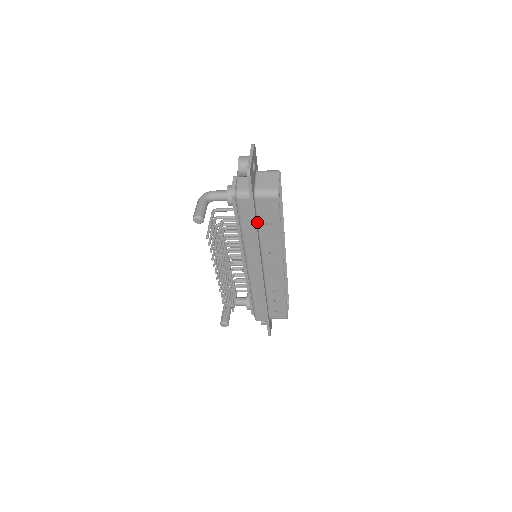
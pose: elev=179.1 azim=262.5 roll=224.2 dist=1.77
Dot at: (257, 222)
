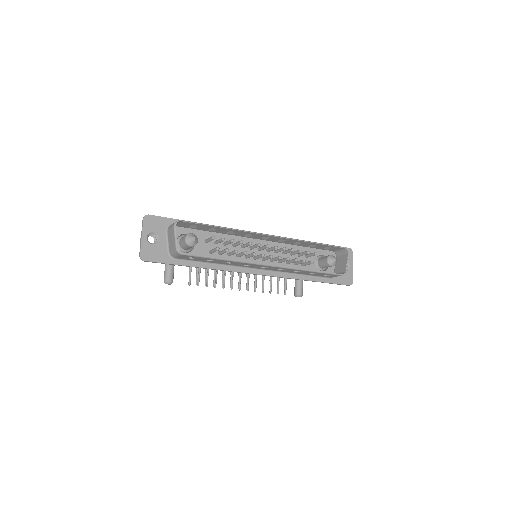
Dot at: (202, 262)
